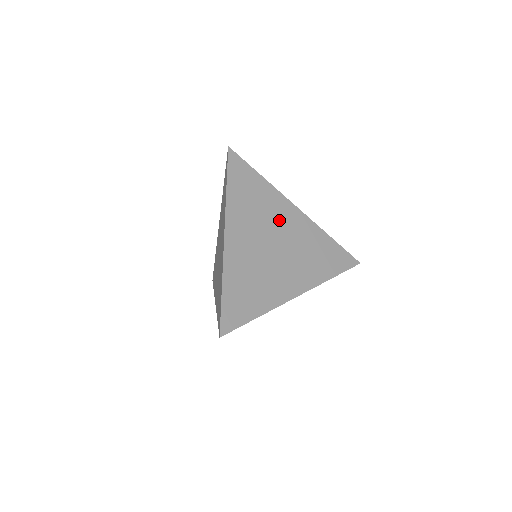
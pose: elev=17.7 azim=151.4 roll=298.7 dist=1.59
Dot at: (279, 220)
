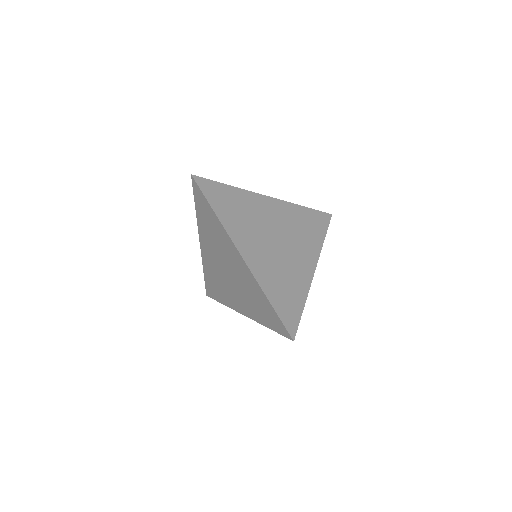
Dot at: (265, 216)
